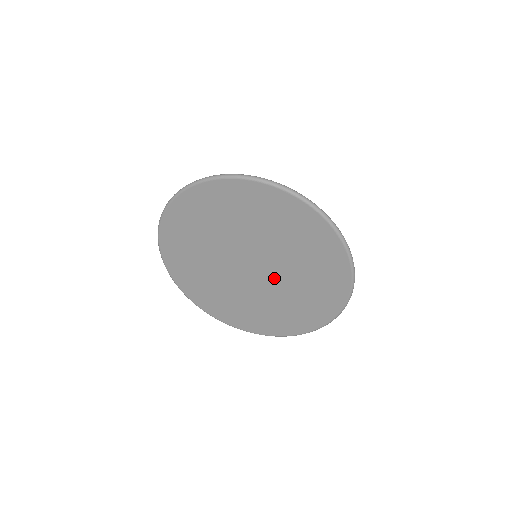
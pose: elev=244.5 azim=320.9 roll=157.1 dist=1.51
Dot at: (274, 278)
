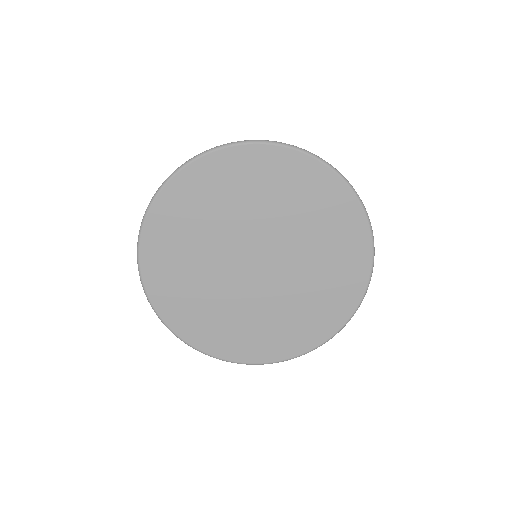
Dot at: (286, 257)
